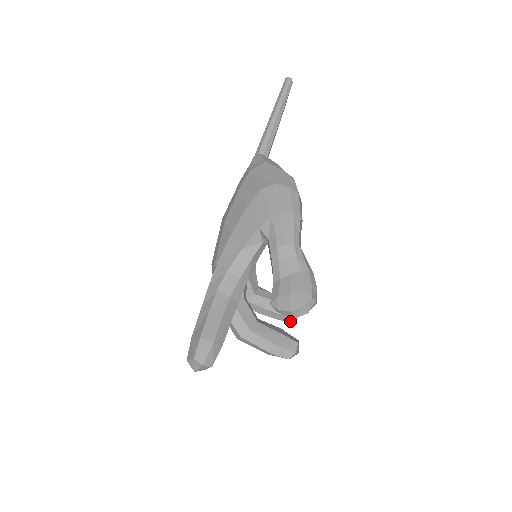
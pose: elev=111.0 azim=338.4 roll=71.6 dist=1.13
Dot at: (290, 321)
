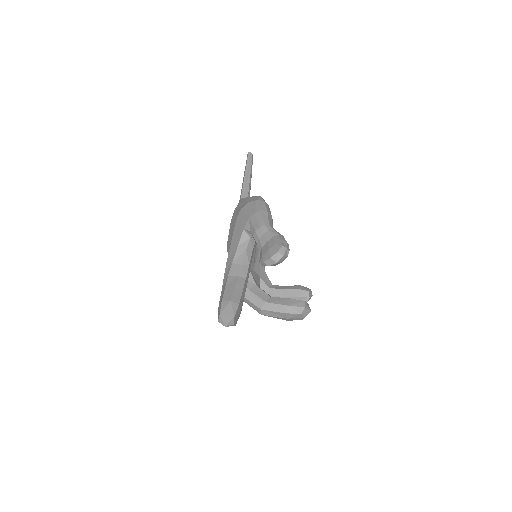
Dot at: occluded
